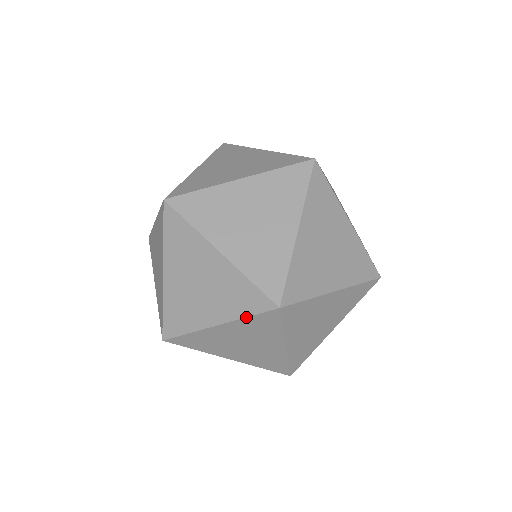
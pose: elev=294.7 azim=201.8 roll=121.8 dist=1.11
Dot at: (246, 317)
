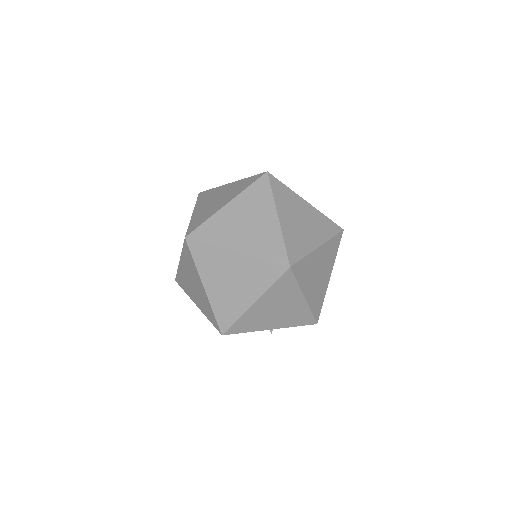
Dot at: (182, 250)
